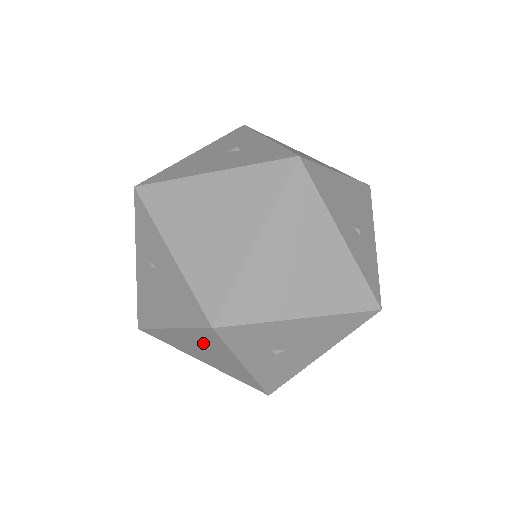
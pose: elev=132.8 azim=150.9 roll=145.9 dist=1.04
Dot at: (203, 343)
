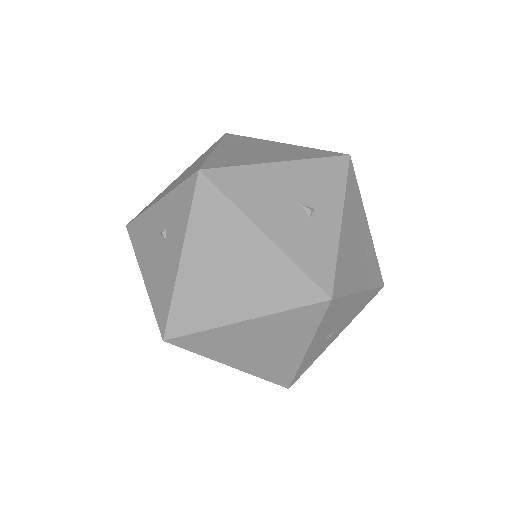
Dot at: occluded
